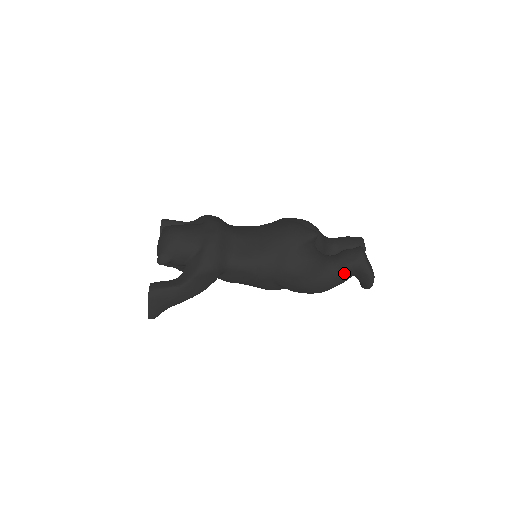
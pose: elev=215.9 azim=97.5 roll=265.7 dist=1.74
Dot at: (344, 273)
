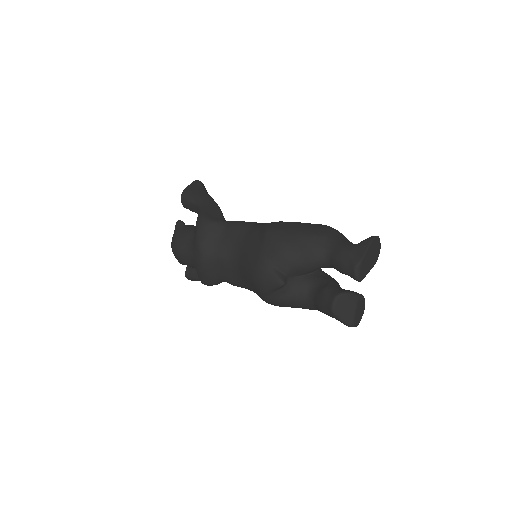
Dot at: occluded
